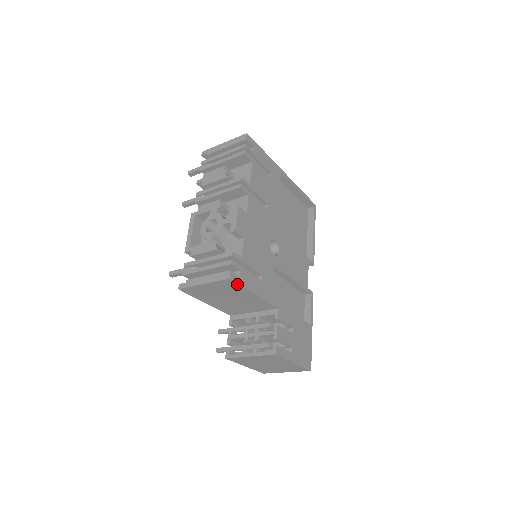
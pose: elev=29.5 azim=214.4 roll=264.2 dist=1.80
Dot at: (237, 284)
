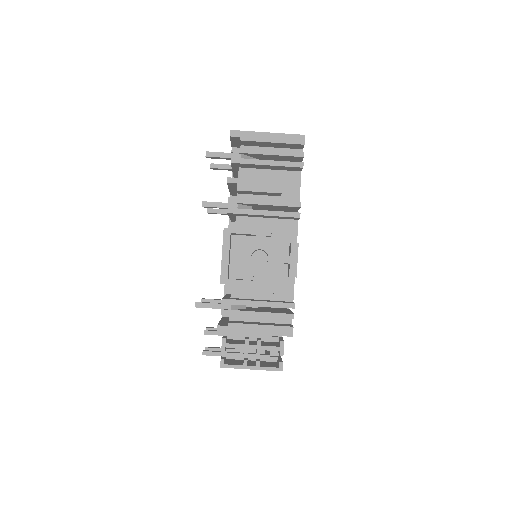
Dot at: occluded
